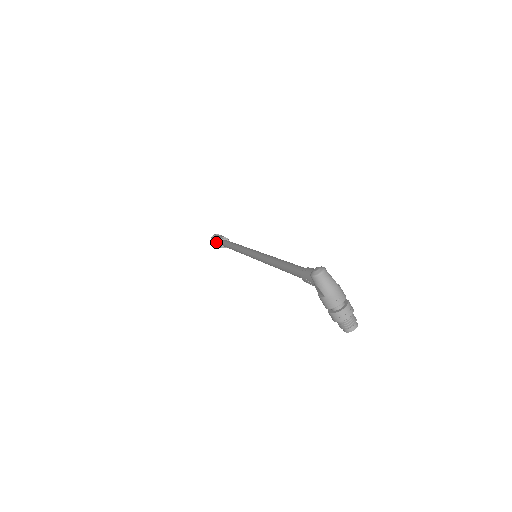
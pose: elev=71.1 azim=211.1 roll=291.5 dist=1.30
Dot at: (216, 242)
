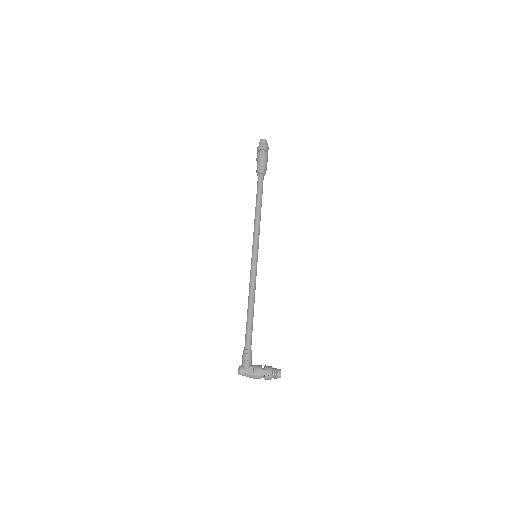
Dot at: occluded
